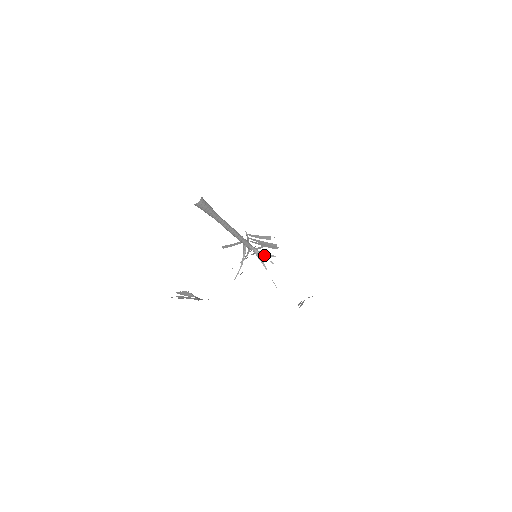
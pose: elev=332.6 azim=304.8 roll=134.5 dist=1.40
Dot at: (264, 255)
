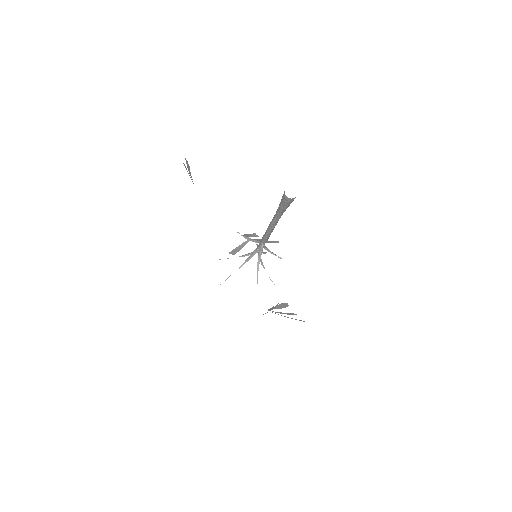
Dot at: (272, 252)
